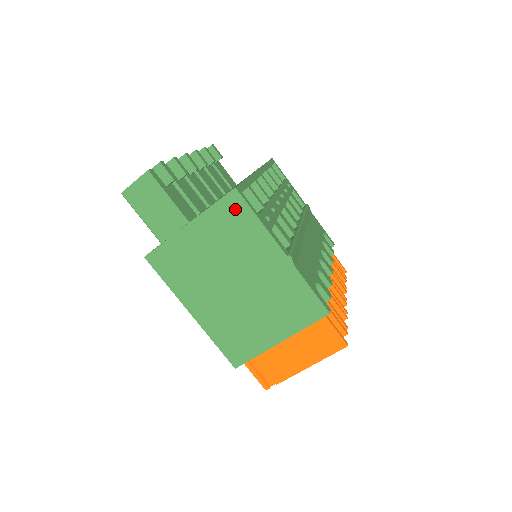
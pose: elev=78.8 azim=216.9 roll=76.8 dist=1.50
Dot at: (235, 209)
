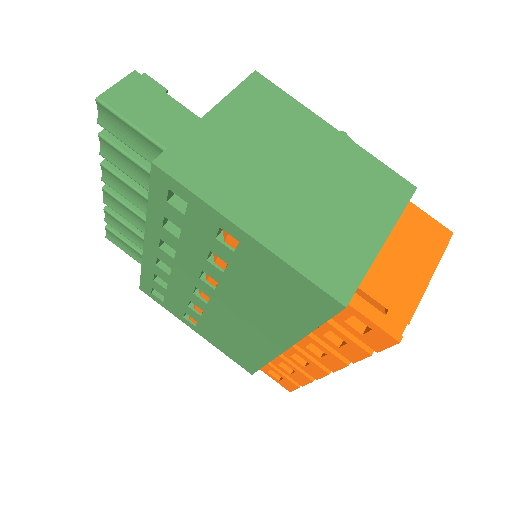
Dot at: (263, 91)
